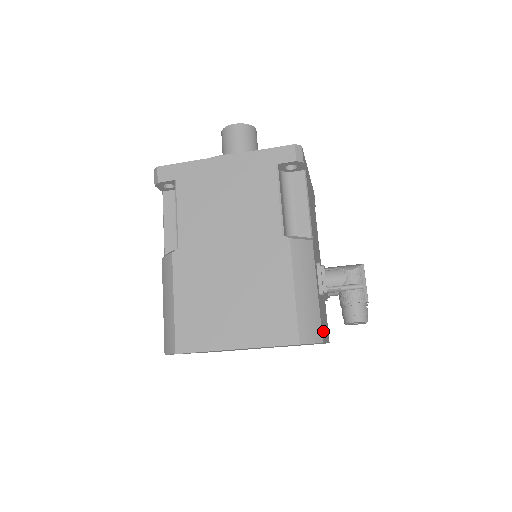
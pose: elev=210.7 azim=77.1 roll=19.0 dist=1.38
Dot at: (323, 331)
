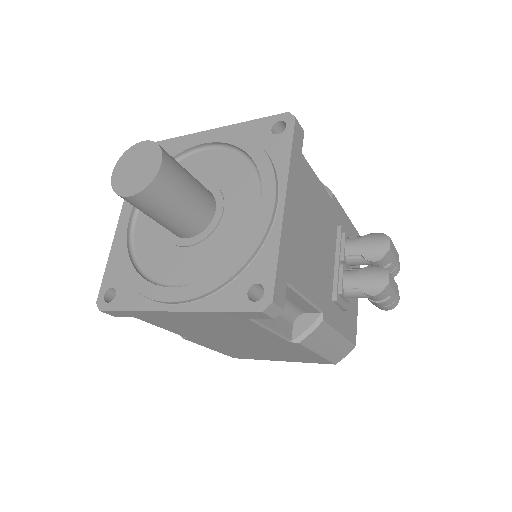
Dot at: (354, 319)
